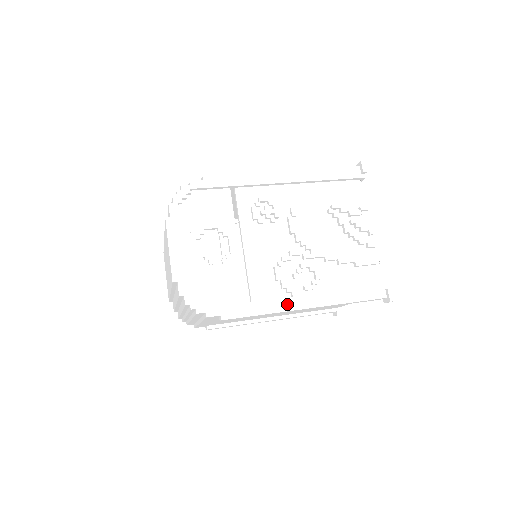
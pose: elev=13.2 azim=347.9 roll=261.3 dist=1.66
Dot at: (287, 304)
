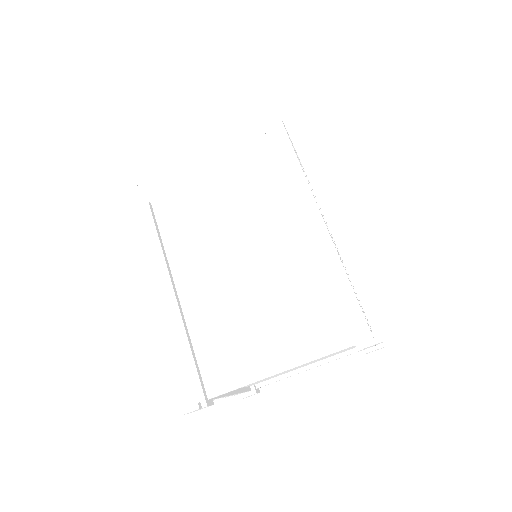
Dot at: occluded
